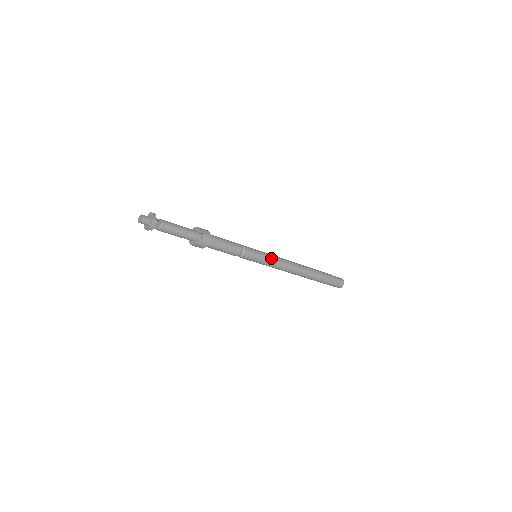
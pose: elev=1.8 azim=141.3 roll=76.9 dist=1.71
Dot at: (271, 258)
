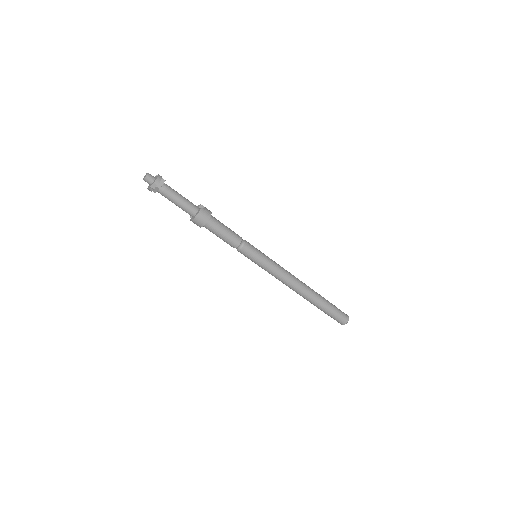
Dot at: (271, 259)
